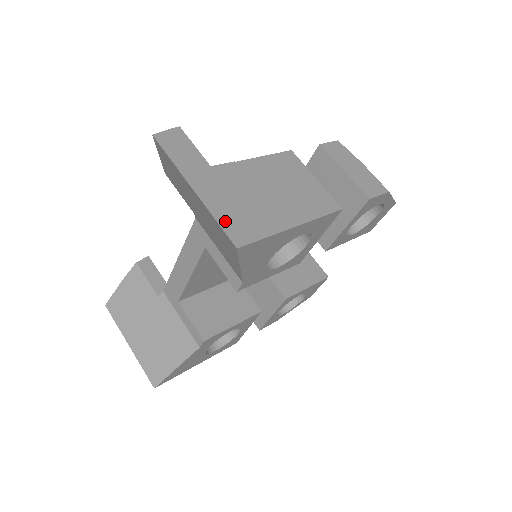
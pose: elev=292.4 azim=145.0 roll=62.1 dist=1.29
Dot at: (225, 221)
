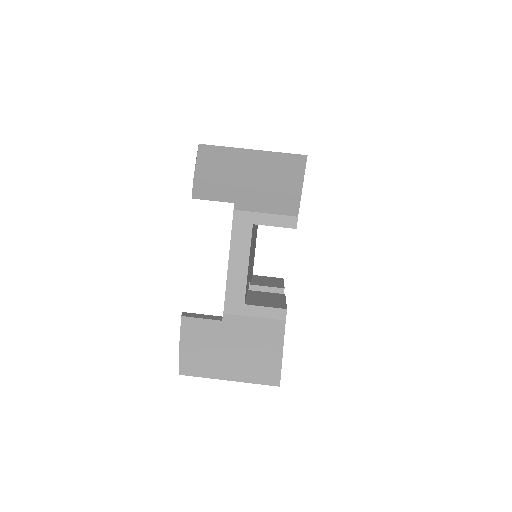
Dot at: (285, 153)
